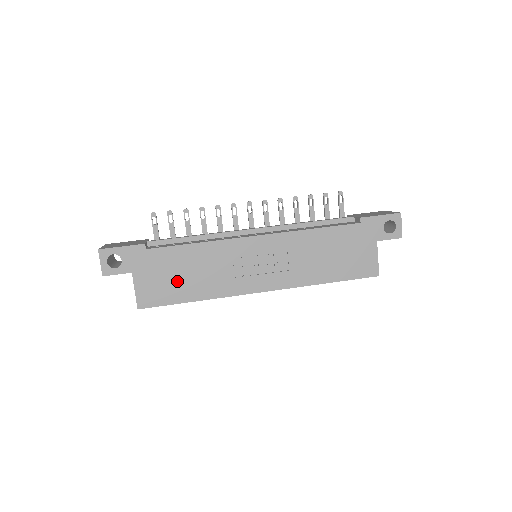
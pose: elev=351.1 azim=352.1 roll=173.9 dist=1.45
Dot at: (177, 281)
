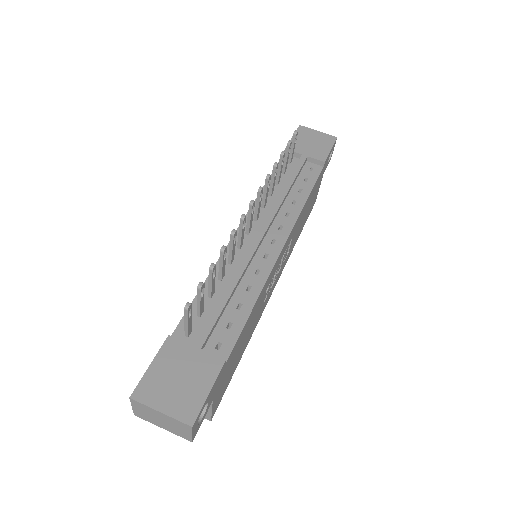
Dot at: (237, 356)
